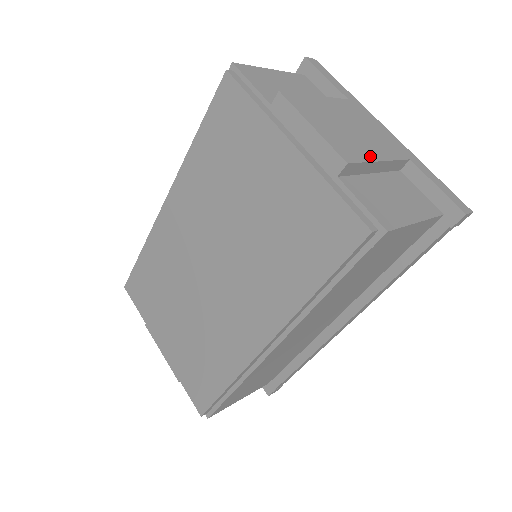
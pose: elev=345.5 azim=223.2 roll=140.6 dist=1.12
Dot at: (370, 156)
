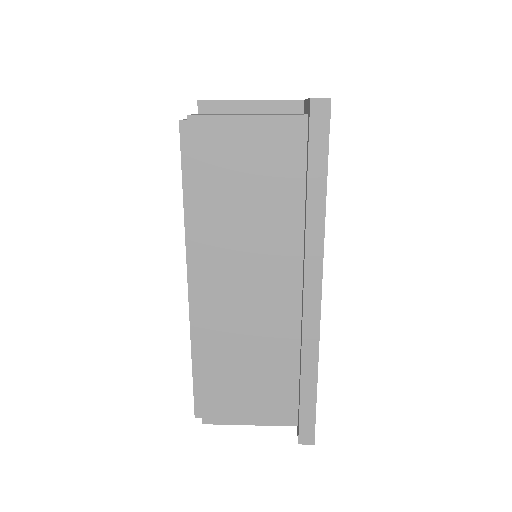
Dot at: (240, 100)
